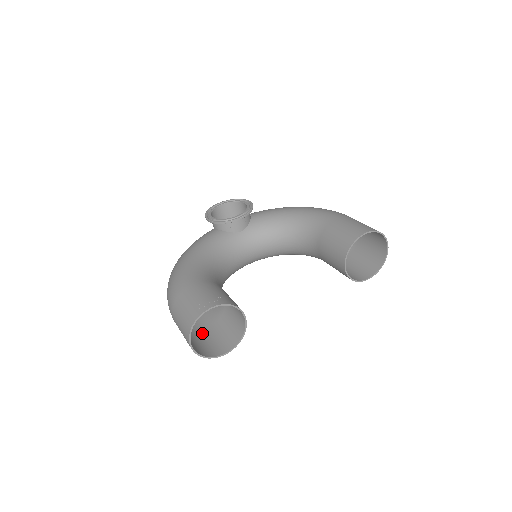
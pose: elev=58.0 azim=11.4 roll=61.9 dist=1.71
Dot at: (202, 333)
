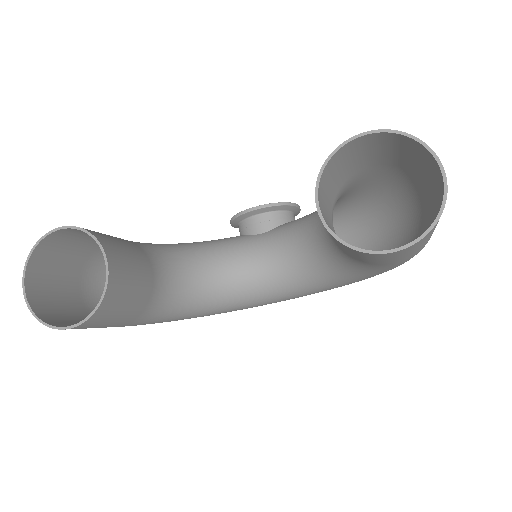
Dot at: occluded
